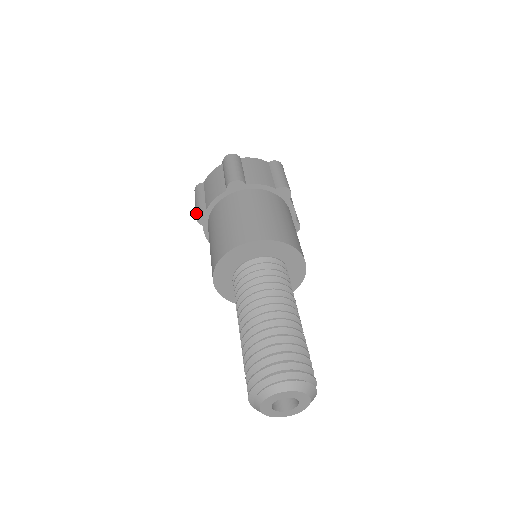
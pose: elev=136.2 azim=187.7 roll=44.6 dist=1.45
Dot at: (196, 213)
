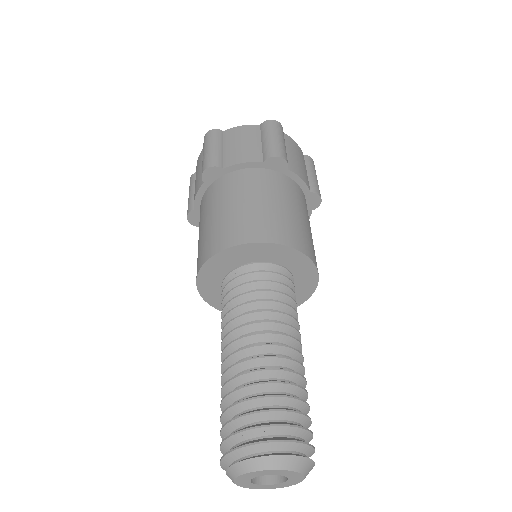
Dot at: (187, 215)
